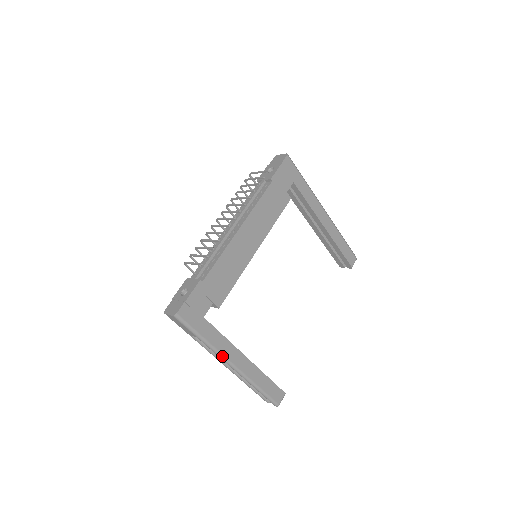
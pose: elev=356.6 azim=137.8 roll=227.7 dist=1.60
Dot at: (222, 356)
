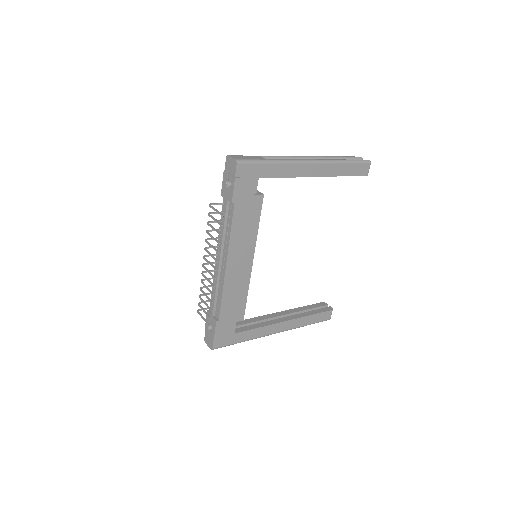
Dot at: (264, 336)
